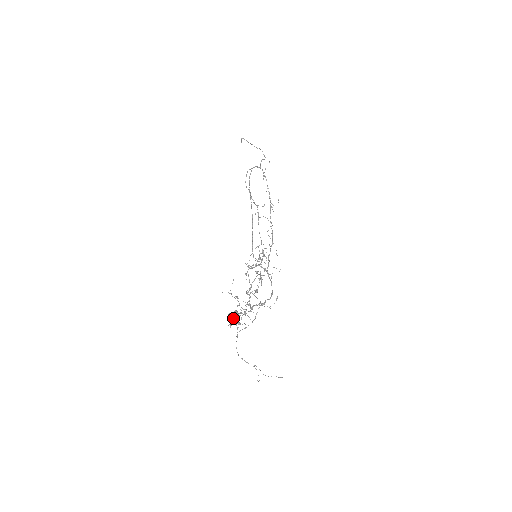
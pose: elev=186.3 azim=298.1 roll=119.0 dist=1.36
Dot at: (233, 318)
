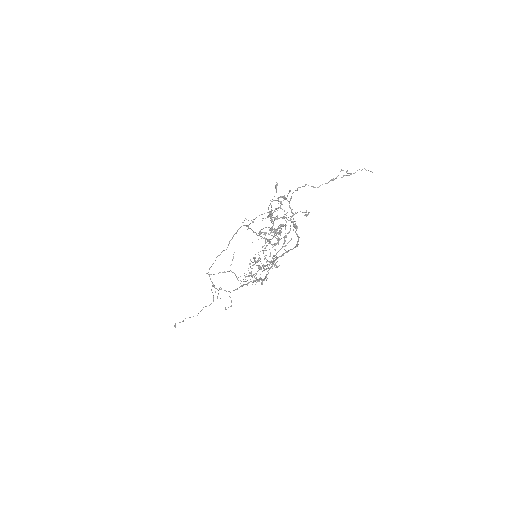
Dot at: (270, 220)
